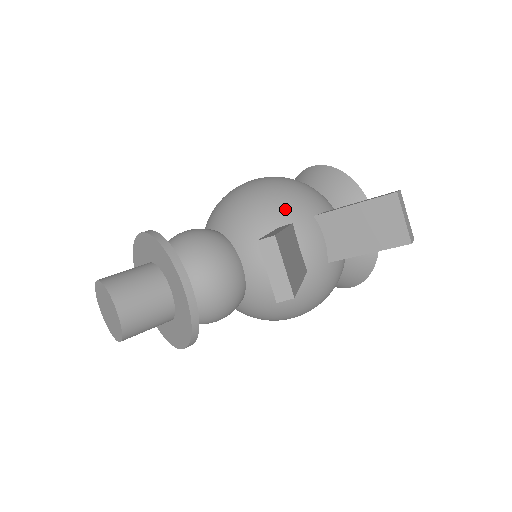
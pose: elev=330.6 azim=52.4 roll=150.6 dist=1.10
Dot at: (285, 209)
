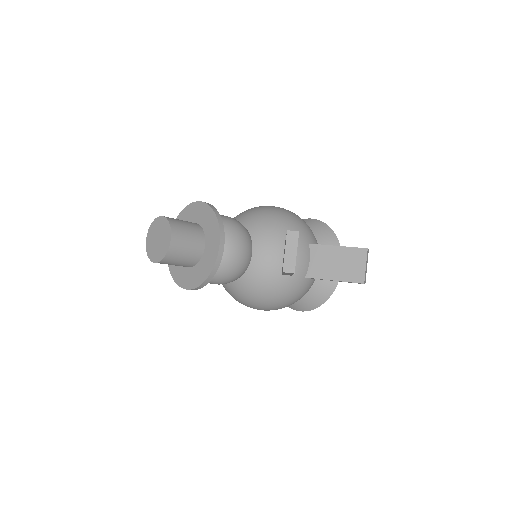
Dot at: (294, 230)
